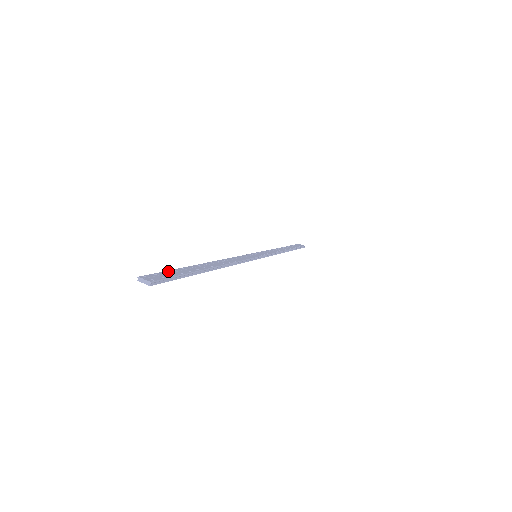
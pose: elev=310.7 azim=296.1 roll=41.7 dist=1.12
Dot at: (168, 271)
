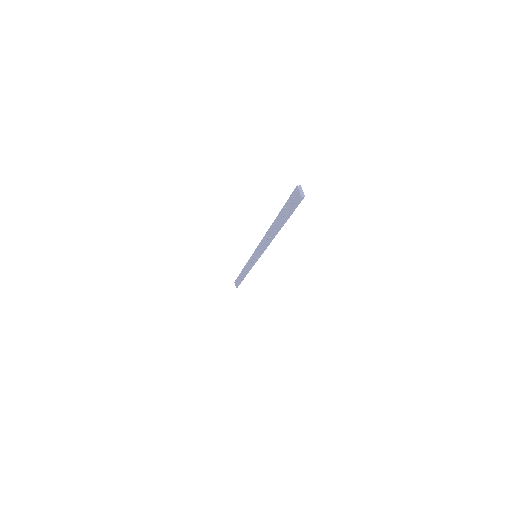
Dot at: occluded
